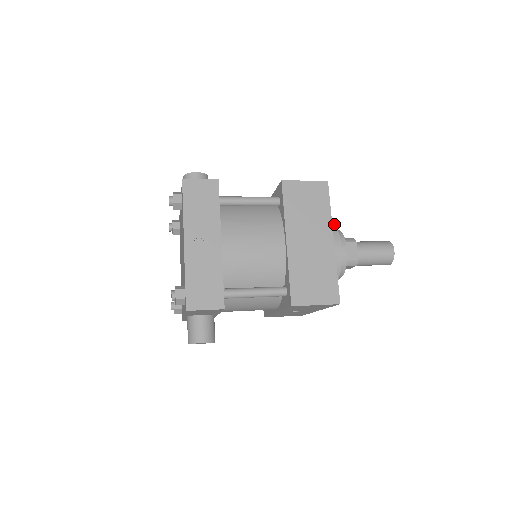
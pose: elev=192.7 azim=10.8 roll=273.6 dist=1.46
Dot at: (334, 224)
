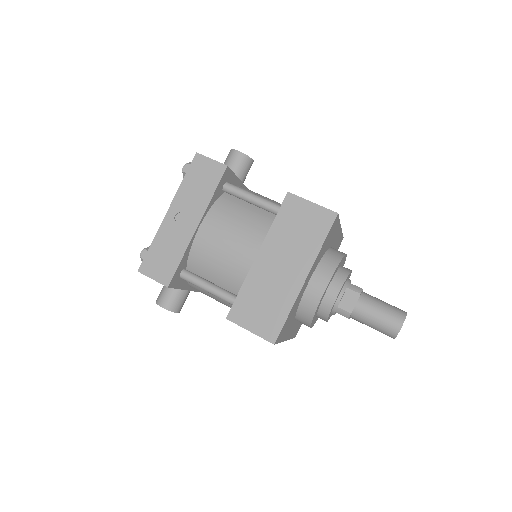
Dot at: (338, 263)
